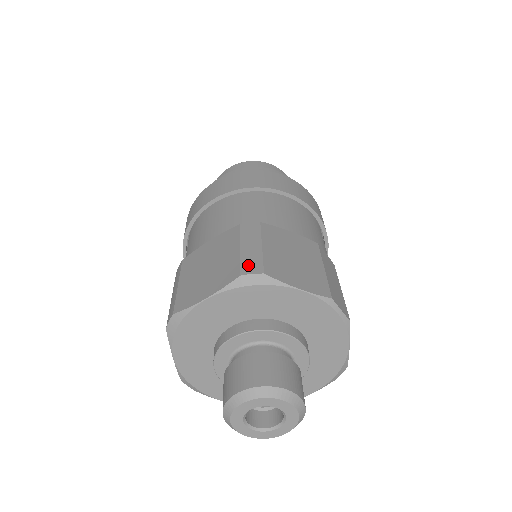
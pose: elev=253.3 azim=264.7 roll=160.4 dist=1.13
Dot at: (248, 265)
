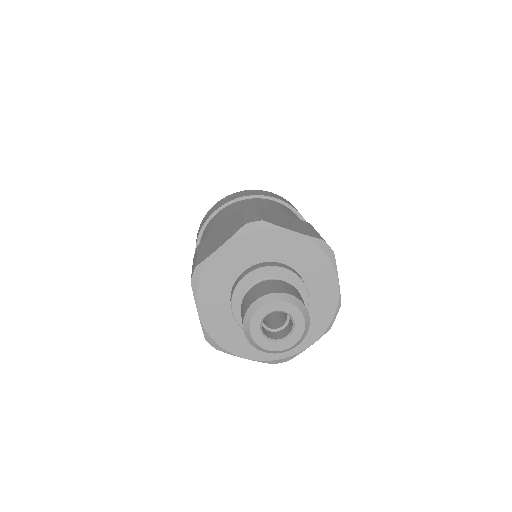
Dot at: (325, 241)
